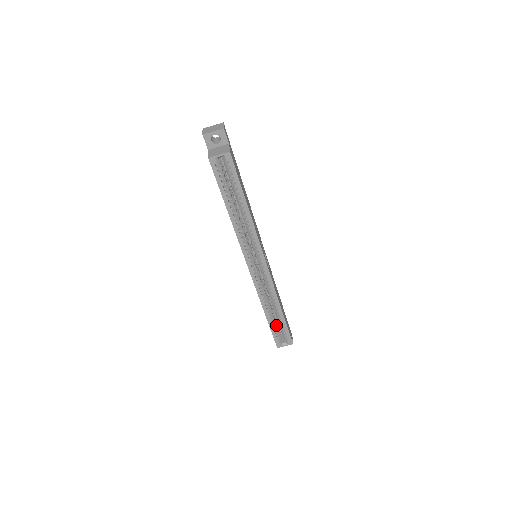
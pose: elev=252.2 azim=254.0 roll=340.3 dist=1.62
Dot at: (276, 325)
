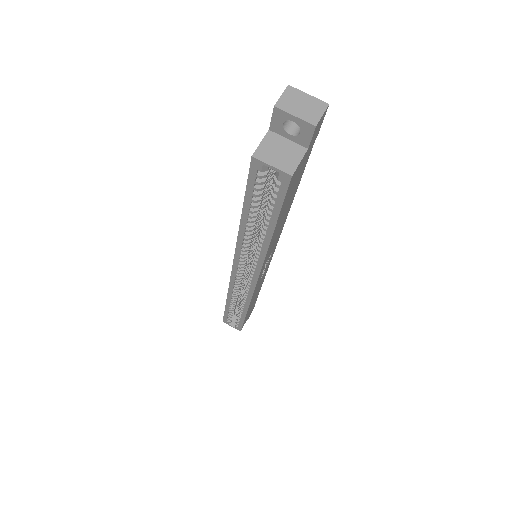
Dot at: (234, 311)
